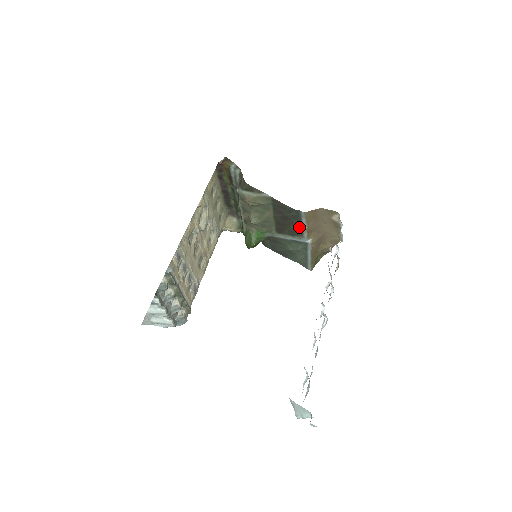
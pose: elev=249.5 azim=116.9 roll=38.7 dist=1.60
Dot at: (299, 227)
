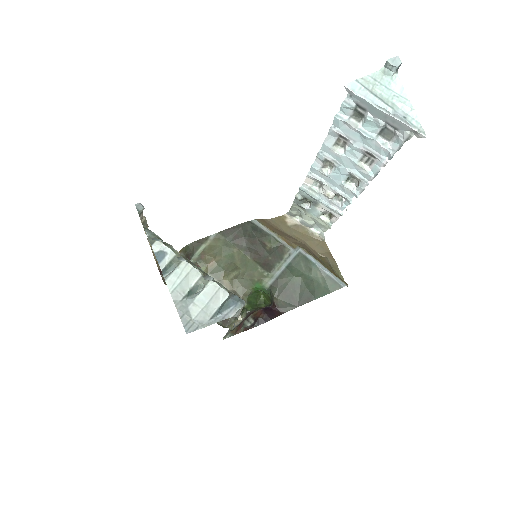
Dot at: (272, 241)
